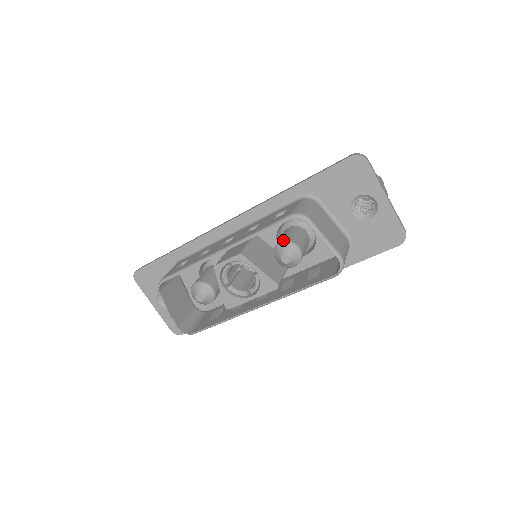
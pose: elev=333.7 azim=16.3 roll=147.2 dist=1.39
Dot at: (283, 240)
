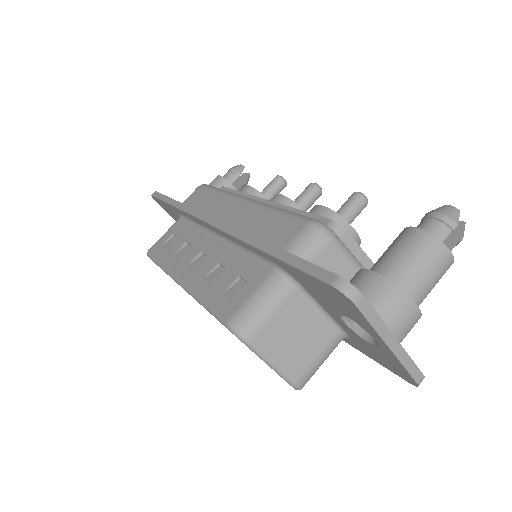
Dot at: occluded
